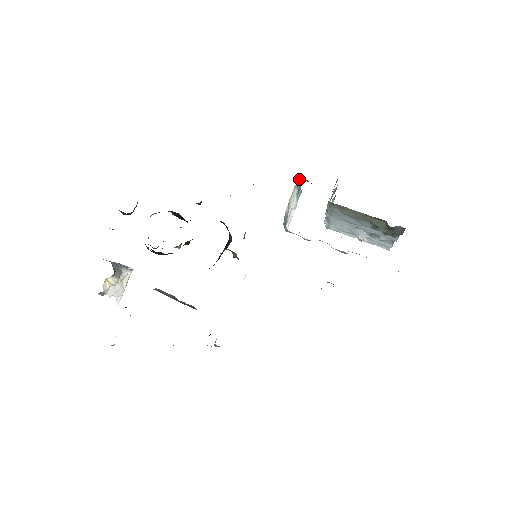
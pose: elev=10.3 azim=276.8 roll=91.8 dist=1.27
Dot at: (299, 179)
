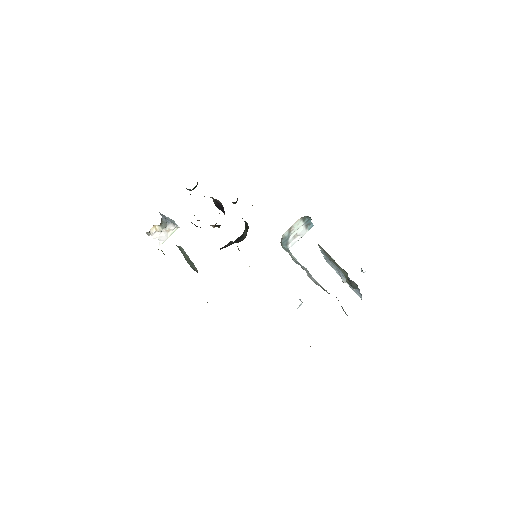
Dot at: (306, 216)
